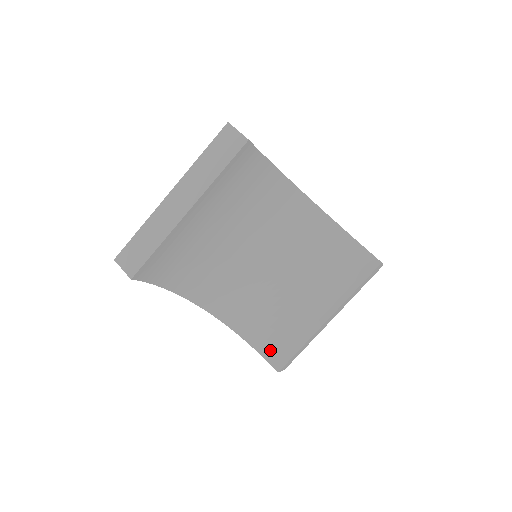
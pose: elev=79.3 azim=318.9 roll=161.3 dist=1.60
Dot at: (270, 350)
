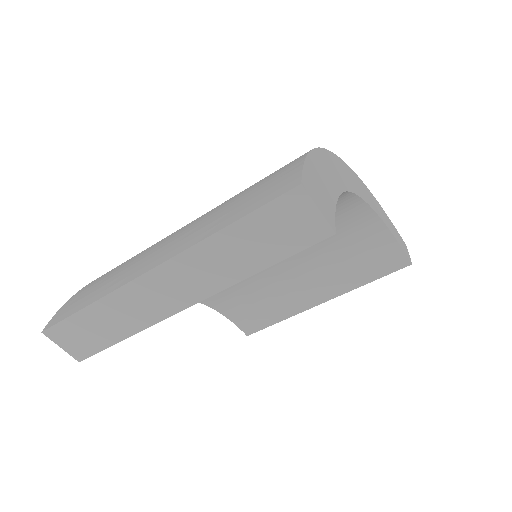
Dot at: (243, 318)
